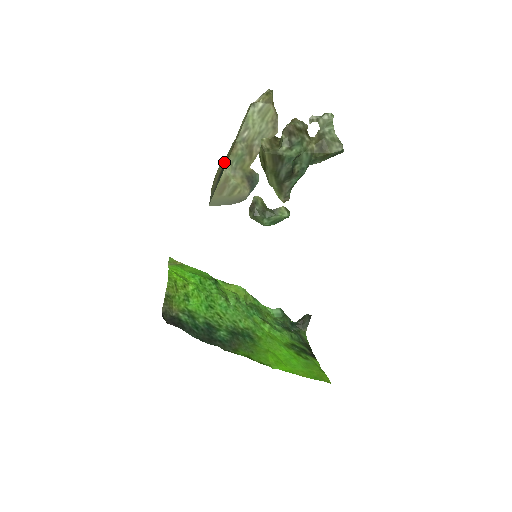
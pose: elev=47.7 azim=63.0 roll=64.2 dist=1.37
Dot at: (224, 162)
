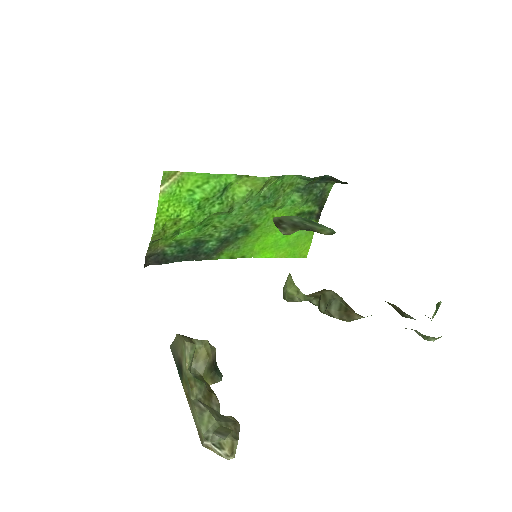
Dot at: (184, 371)
